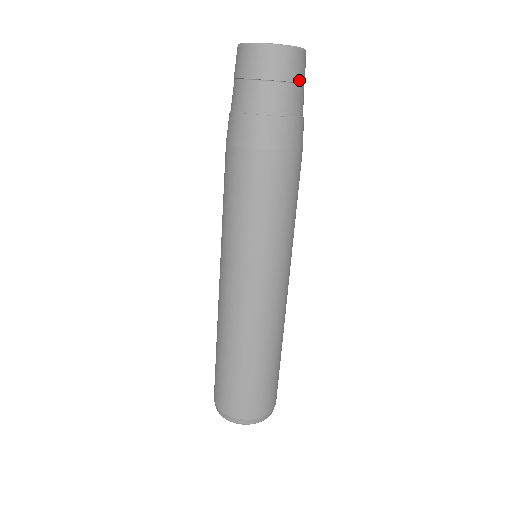
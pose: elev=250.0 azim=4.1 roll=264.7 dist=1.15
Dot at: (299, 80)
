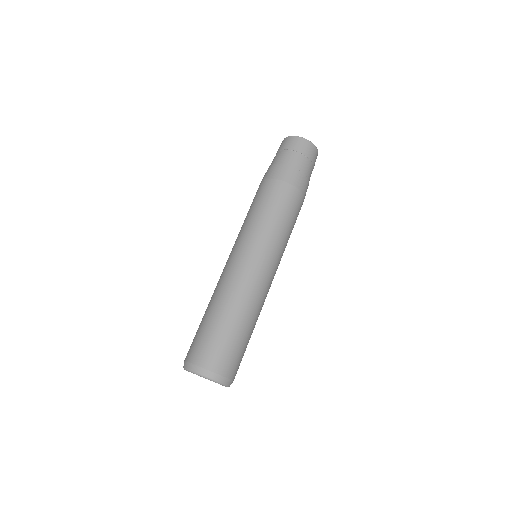
Dot at: (295, 150)
